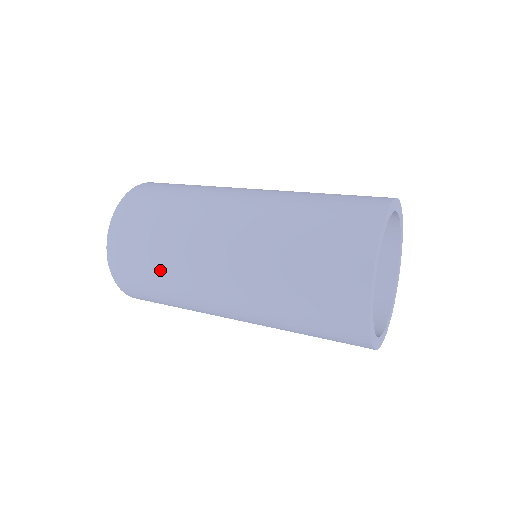
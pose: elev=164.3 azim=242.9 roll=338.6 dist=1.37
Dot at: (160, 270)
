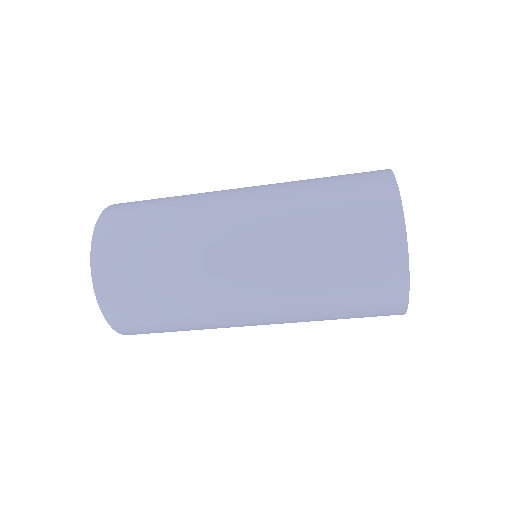
Dot at: (168, 209)
